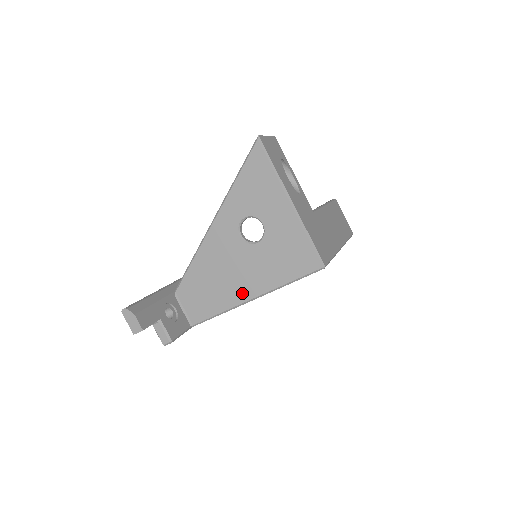
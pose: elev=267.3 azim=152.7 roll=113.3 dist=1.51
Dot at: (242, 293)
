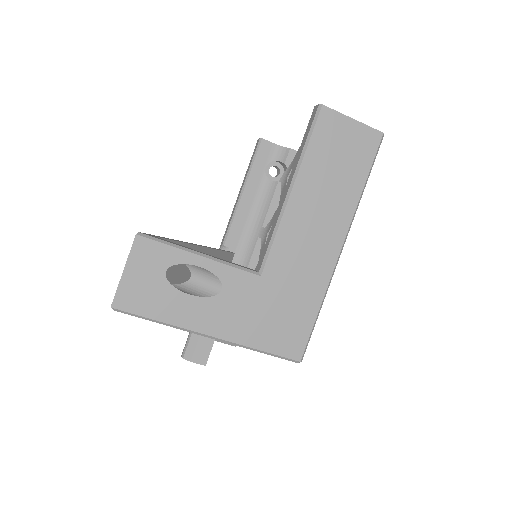
Dot at: occluded
